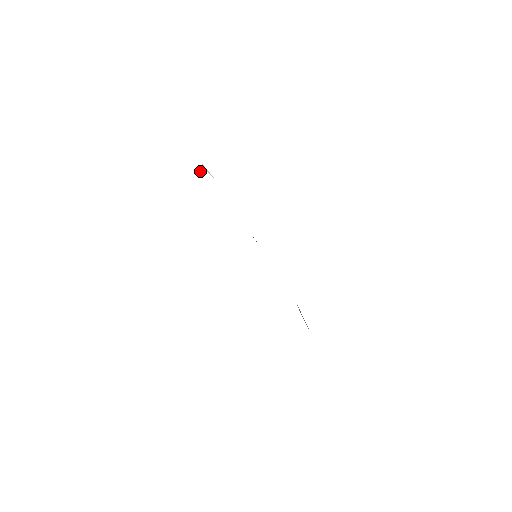
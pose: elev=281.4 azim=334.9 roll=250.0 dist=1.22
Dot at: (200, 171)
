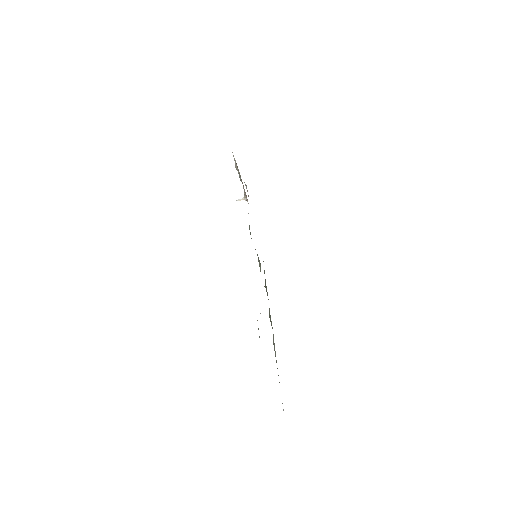
Dot at: (241, 199)
